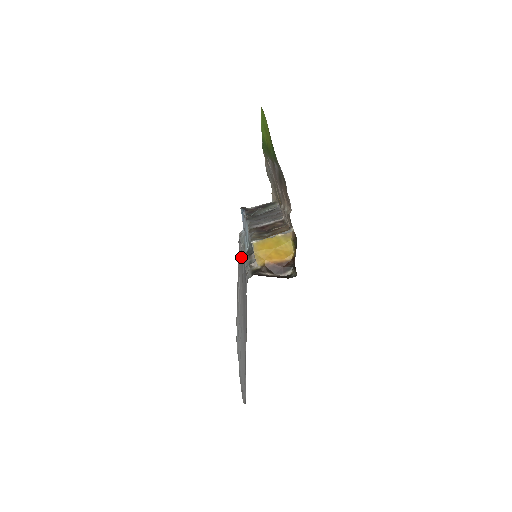
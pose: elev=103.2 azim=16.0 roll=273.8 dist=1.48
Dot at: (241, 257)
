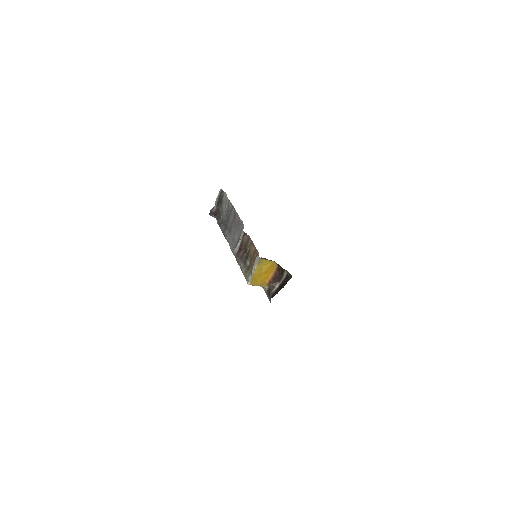
Dot at: occluded
